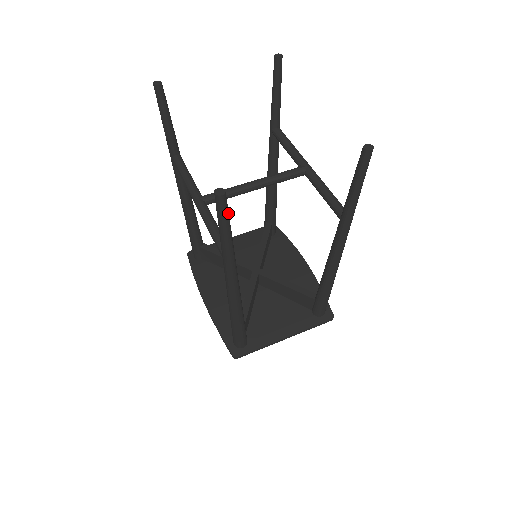
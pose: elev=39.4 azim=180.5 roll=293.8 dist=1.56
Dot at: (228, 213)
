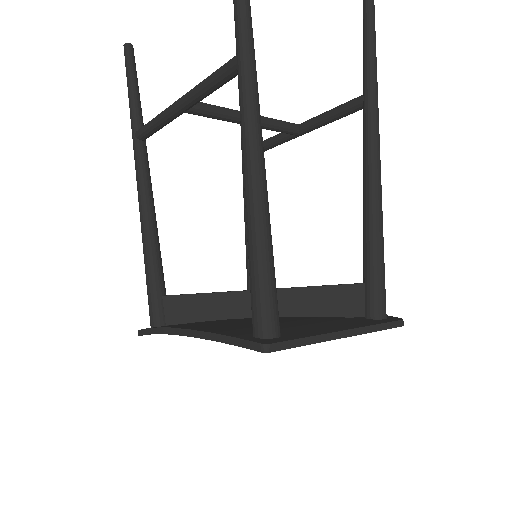
Dot at: out of frame
